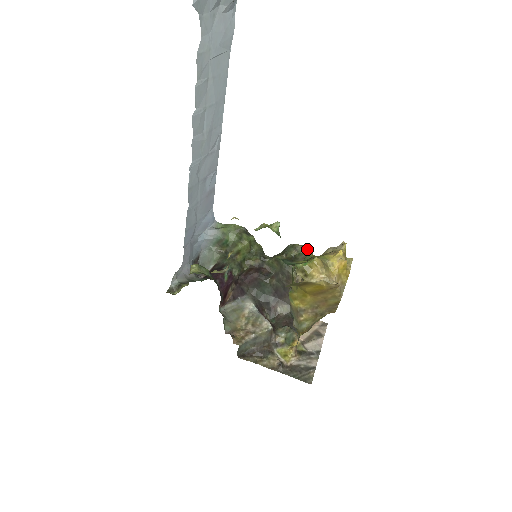
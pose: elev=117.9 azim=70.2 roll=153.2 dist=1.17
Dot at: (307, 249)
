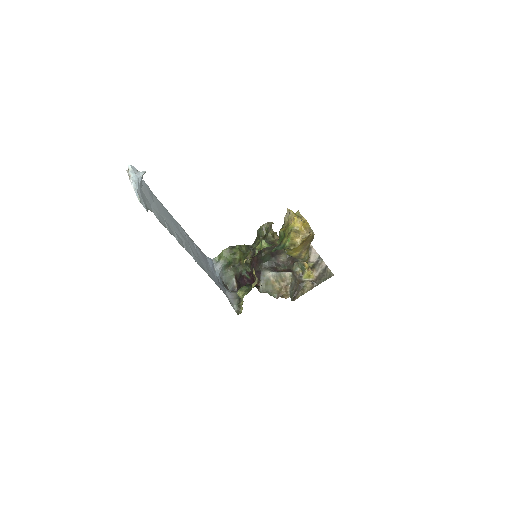
Dot at: (268, 223)
